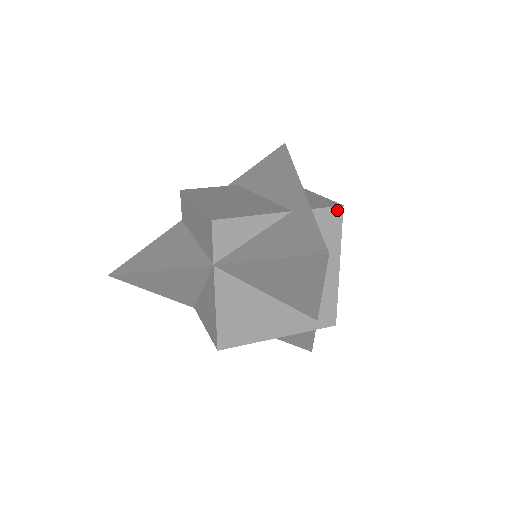
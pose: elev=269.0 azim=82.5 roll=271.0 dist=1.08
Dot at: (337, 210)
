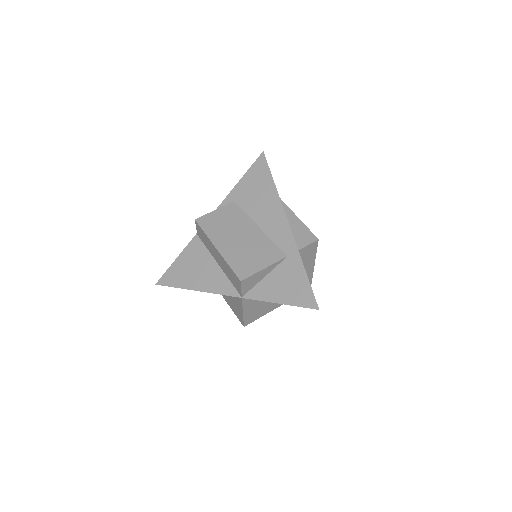
Dot at: (315, 243)
